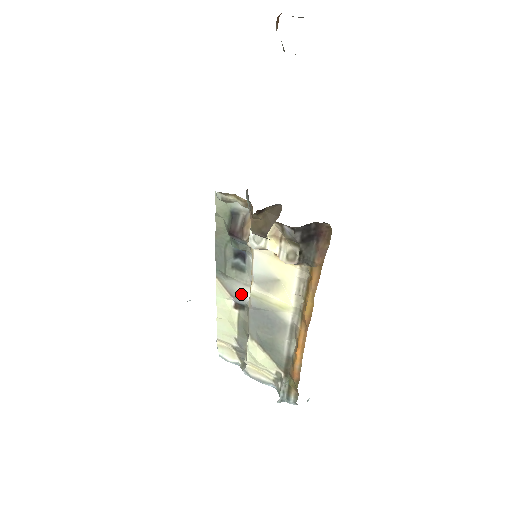
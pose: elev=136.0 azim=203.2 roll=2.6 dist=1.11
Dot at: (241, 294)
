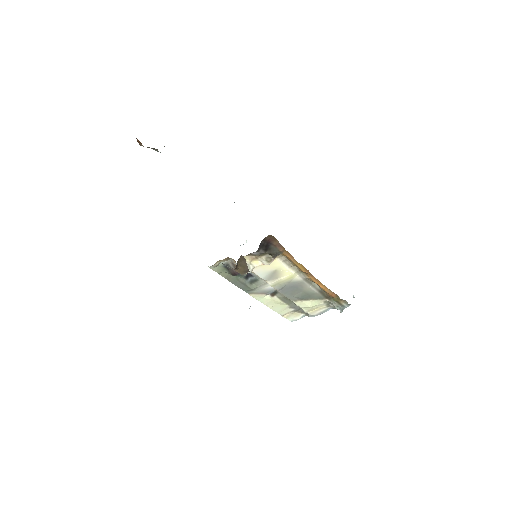
Dot at: (268, 289)
